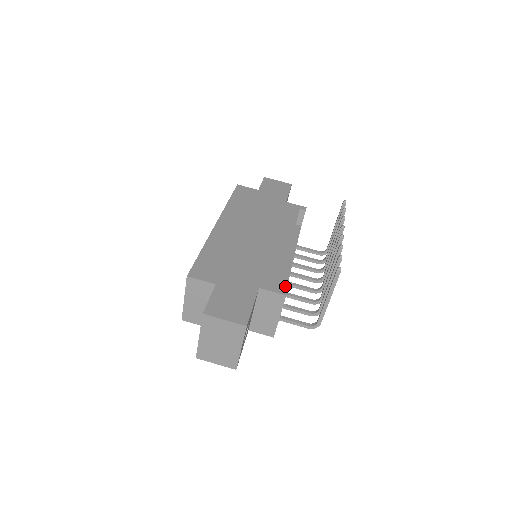
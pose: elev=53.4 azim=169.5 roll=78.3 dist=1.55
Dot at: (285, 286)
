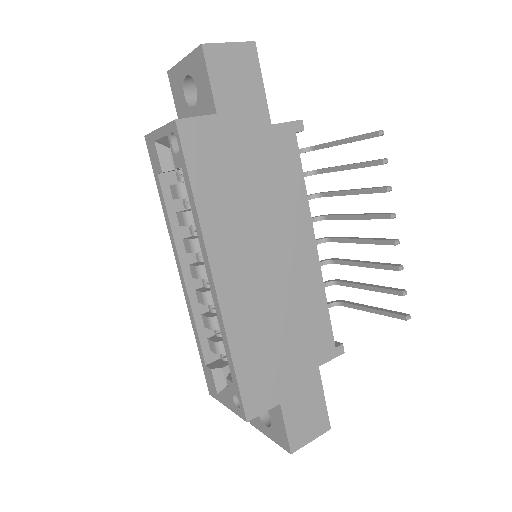
Dot at: occluded
